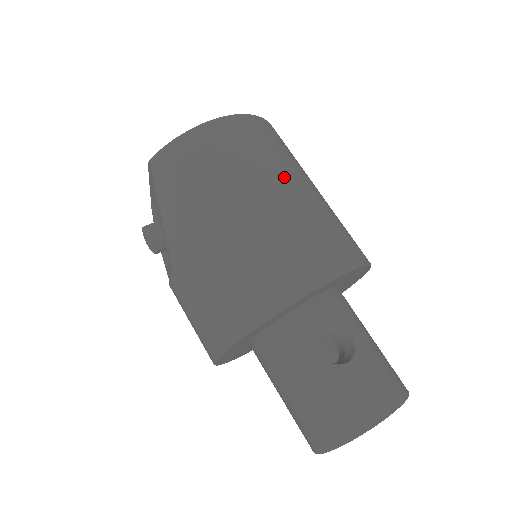
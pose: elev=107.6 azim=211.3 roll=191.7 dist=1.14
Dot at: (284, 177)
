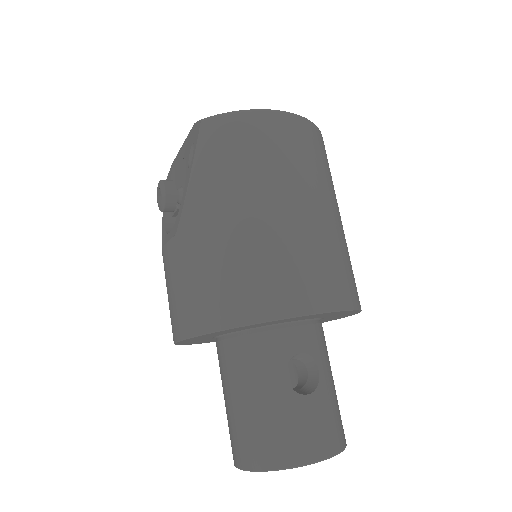
Dot at: (321, 195)
